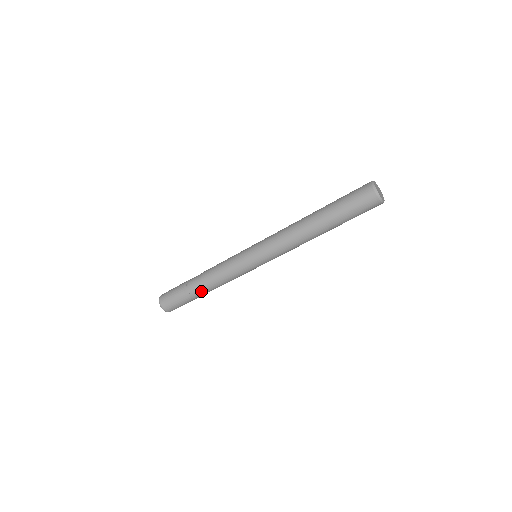
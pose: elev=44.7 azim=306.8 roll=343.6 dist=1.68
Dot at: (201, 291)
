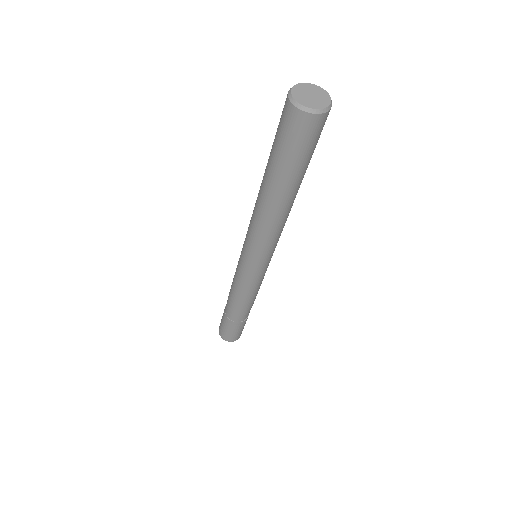
Dot at: (243, 314)
